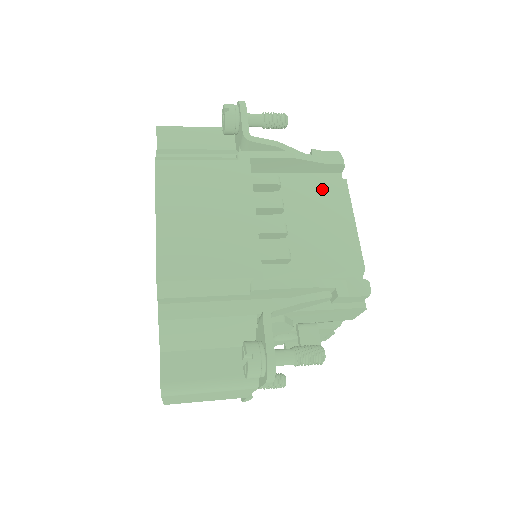
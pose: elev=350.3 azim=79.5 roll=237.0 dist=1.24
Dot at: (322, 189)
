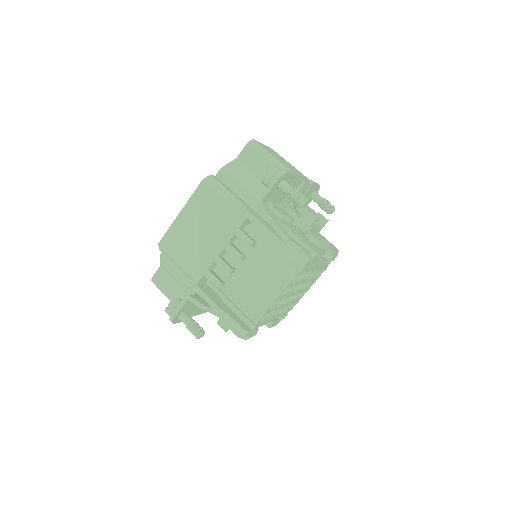
Dot at: (279, 266)
